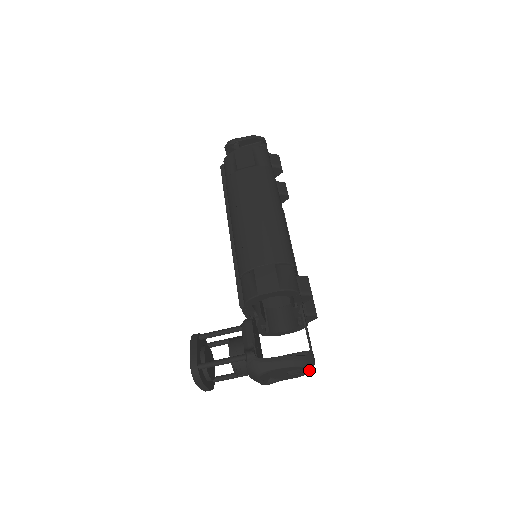
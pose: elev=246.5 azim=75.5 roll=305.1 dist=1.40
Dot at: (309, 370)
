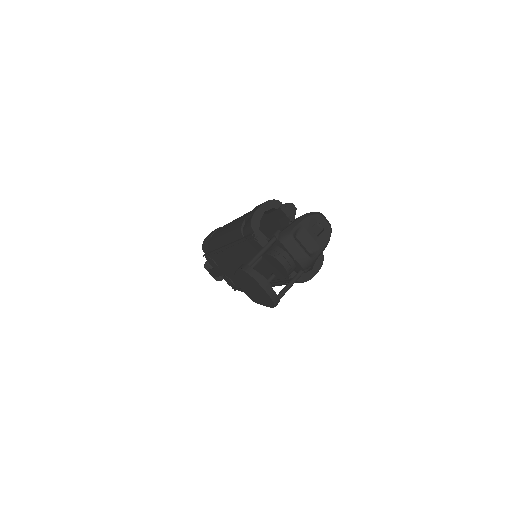
Dot at: (326, 222)
